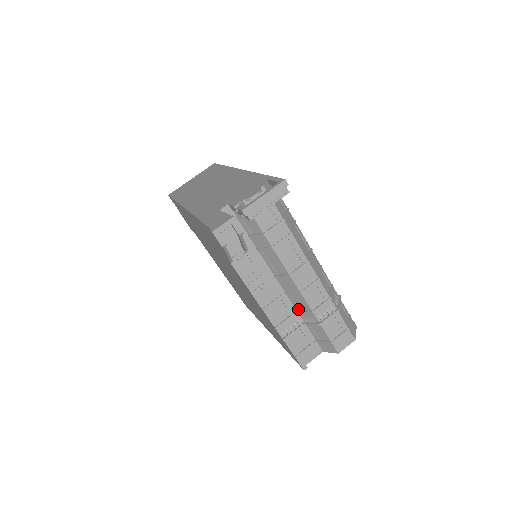
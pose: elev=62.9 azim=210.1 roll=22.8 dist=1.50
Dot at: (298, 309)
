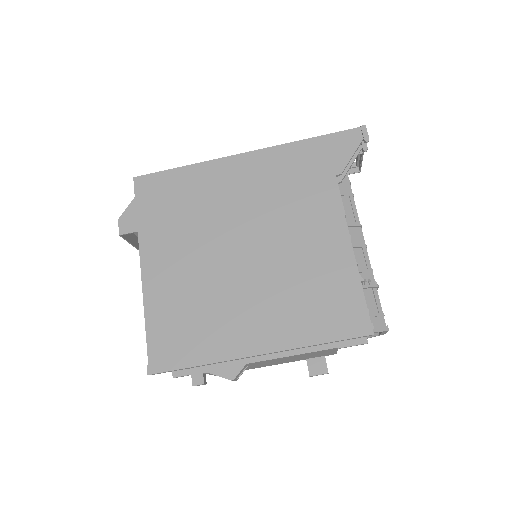
Dot at: occluded
